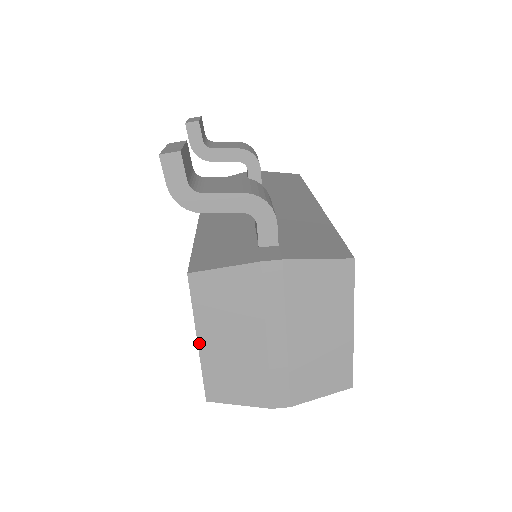
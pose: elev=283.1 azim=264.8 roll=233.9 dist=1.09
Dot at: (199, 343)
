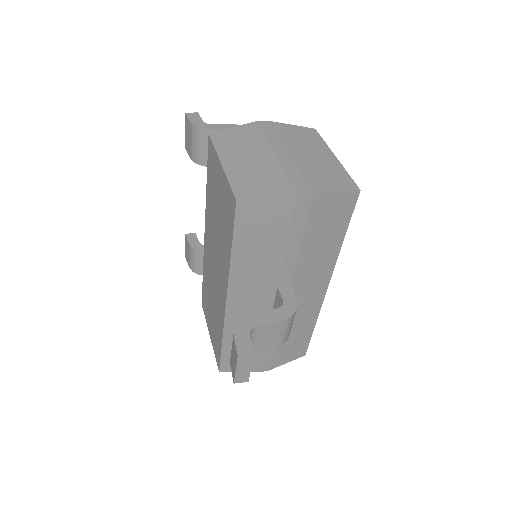
Dot at: (223, 164)
